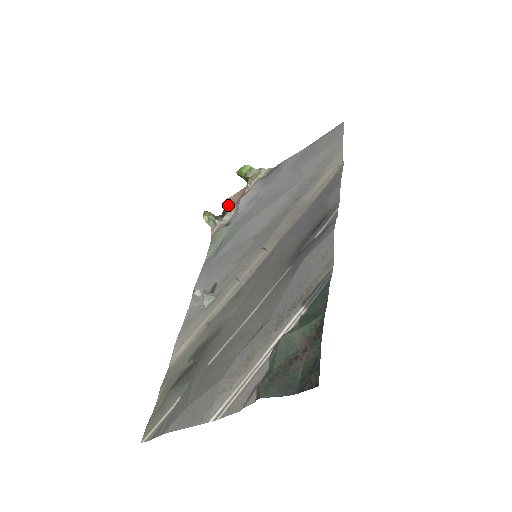
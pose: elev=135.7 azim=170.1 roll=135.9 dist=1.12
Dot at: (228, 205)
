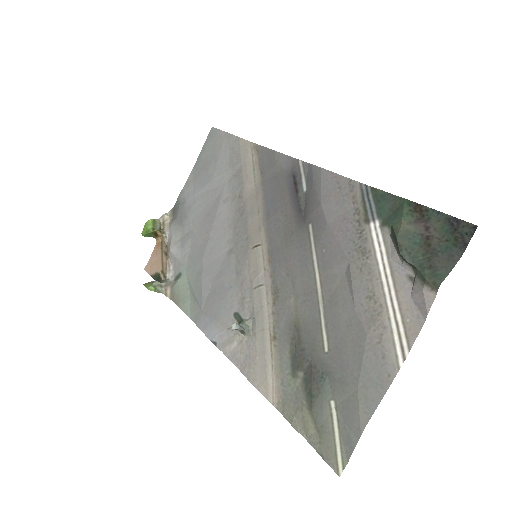
Dot at: (154, 270)
